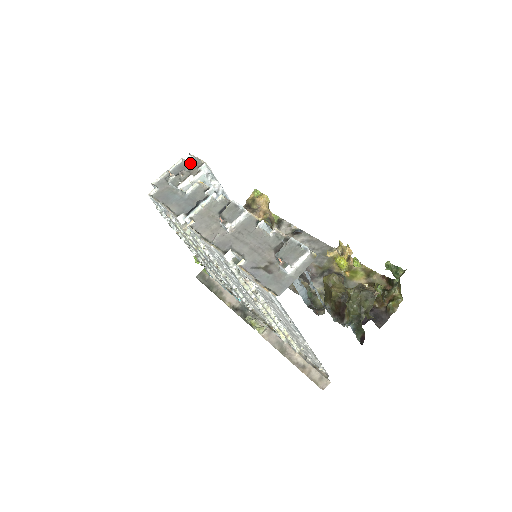
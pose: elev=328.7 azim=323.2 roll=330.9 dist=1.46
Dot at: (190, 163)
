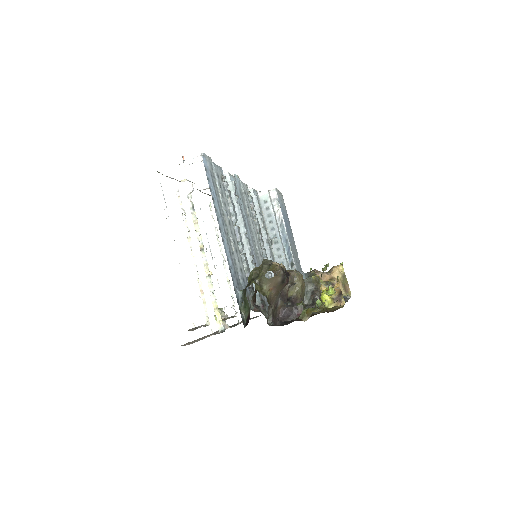
Dot at: occluded
